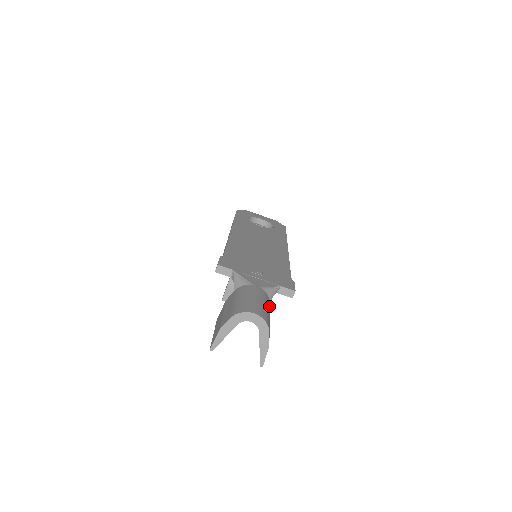
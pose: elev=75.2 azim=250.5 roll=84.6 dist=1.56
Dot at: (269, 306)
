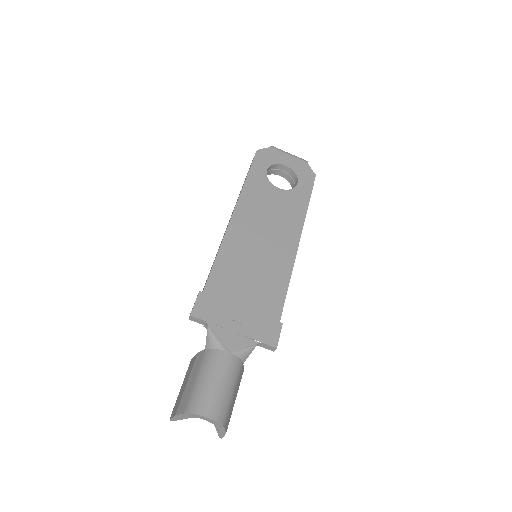
Dot at: (240, 373)
